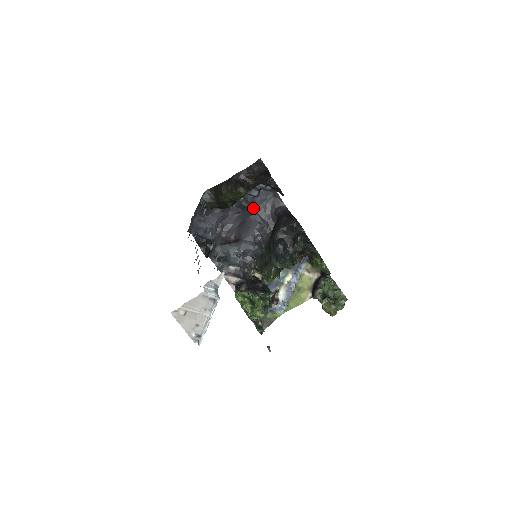
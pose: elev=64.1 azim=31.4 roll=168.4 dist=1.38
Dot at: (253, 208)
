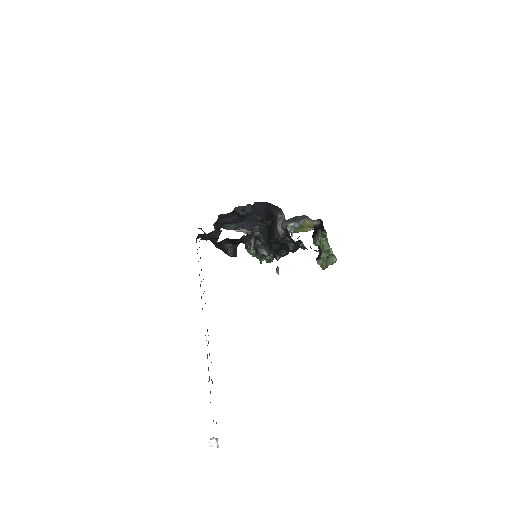
Dot at: occluded
